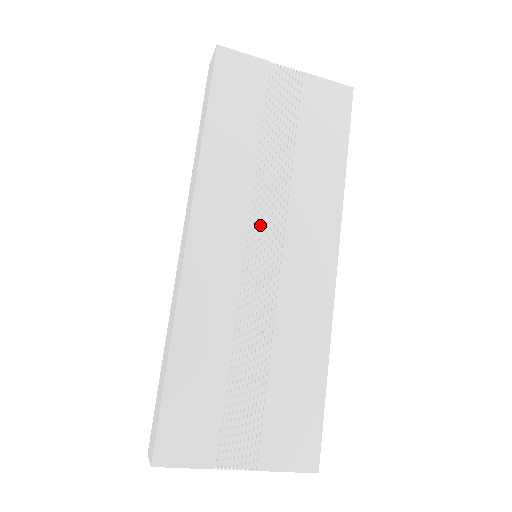
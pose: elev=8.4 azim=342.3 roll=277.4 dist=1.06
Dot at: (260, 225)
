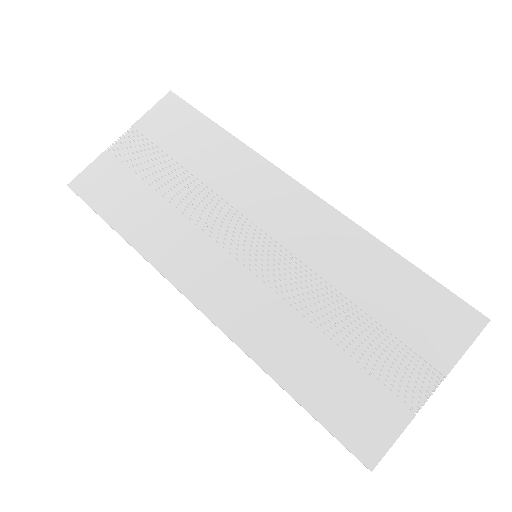
Dot at: (226, 235)
